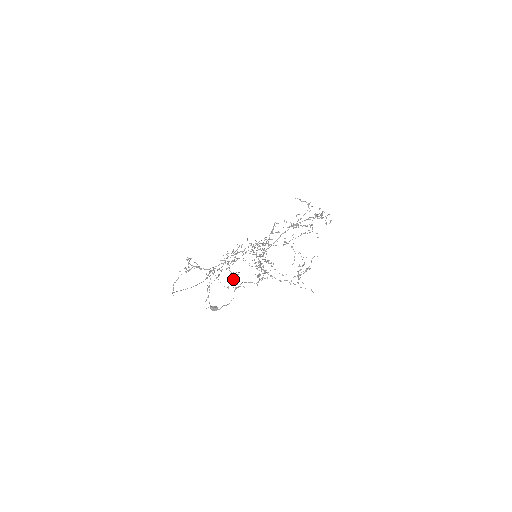
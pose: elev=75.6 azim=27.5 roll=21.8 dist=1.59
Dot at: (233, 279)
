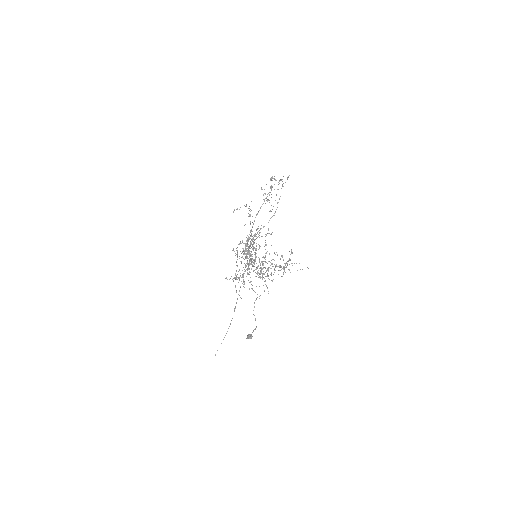
Dot at: occluded
